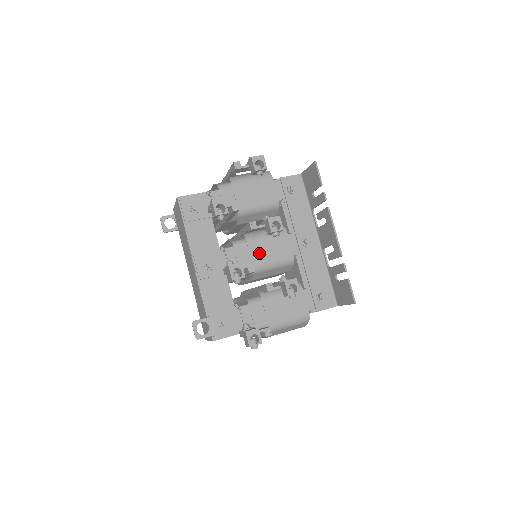
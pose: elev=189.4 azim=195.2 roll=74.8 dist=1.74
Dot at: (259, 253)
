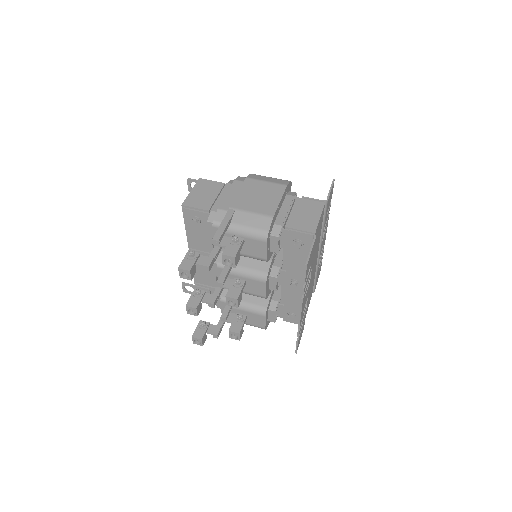
Dot at: occluded
